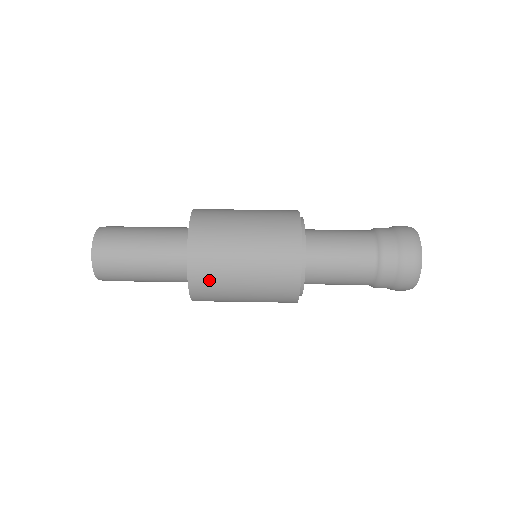
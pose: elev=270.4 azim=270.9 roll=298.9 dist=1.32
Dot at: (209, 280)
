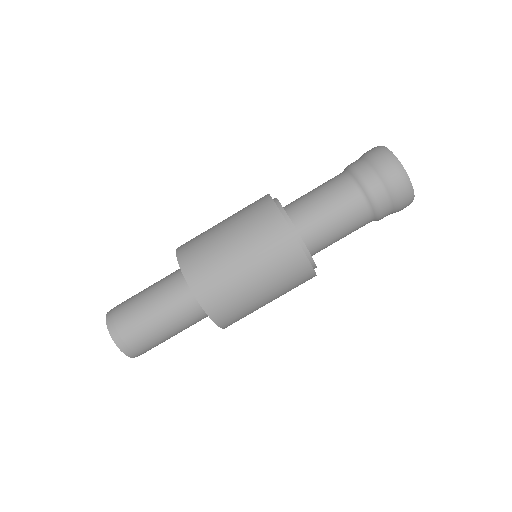
Dot at: (230, 310)
